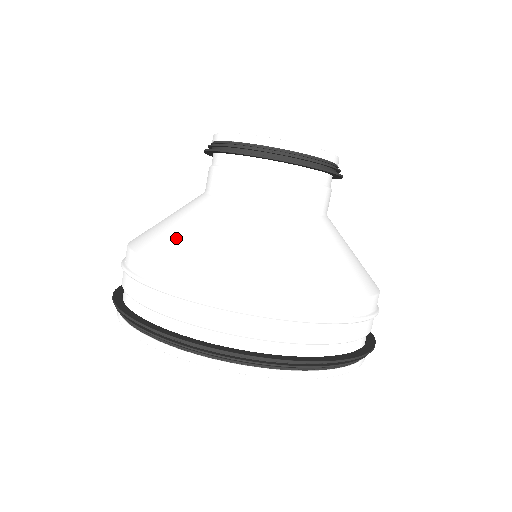
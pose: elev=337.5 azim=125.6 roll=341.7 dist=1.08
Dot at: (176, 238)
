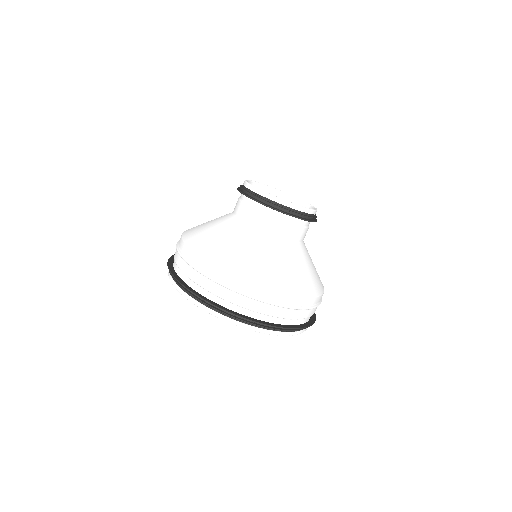
Dot at: (212, 243)
